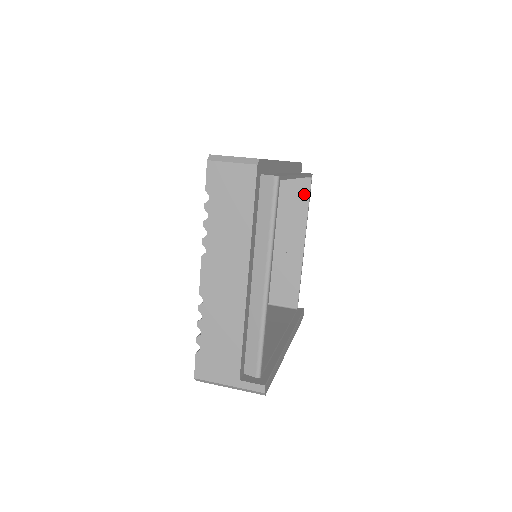
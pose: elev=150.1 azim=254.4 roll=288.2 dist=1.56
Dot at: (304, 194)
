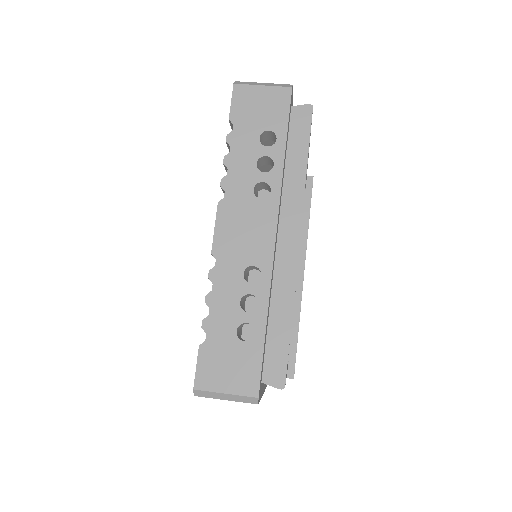
Dot at: occluded
